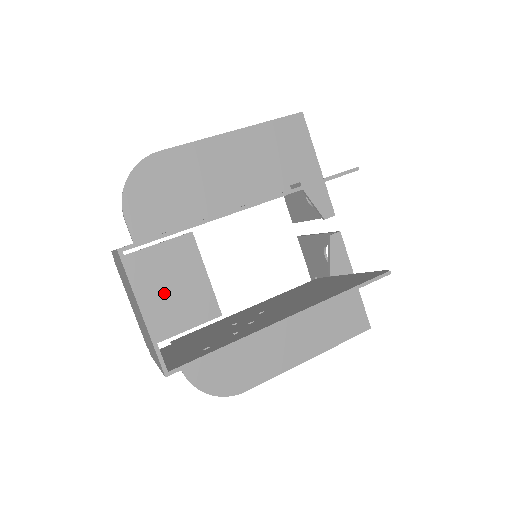
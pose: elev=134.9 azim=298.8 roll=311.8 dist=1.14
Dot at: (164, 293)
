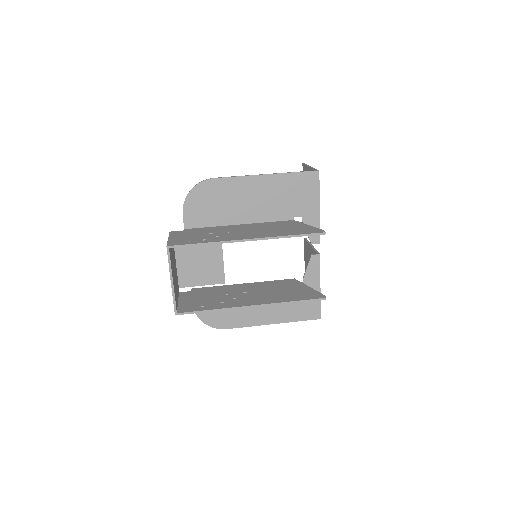
Dot at: (194, 261)
